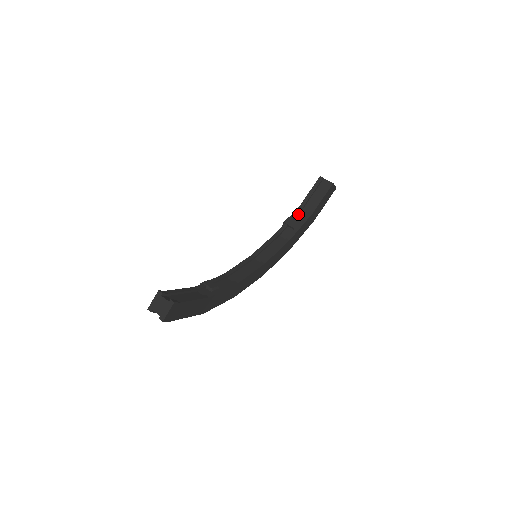
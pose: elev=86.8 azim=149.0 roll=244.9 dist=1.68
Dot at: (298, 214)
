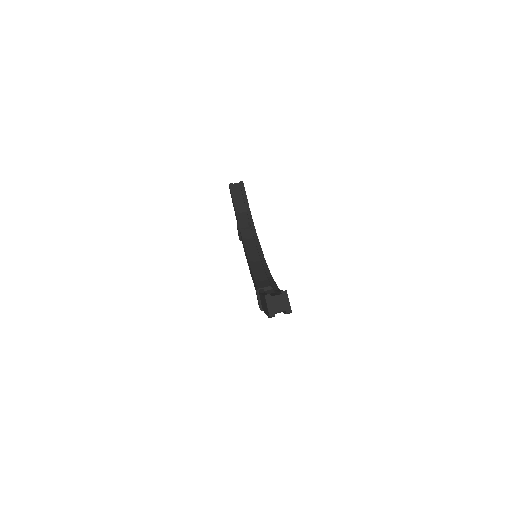
Dot at: (240, 218)
